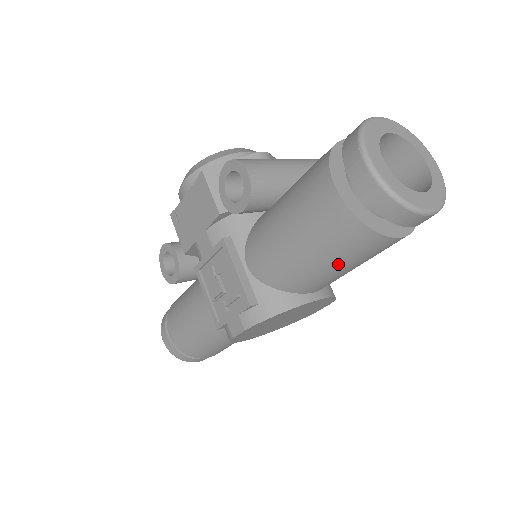
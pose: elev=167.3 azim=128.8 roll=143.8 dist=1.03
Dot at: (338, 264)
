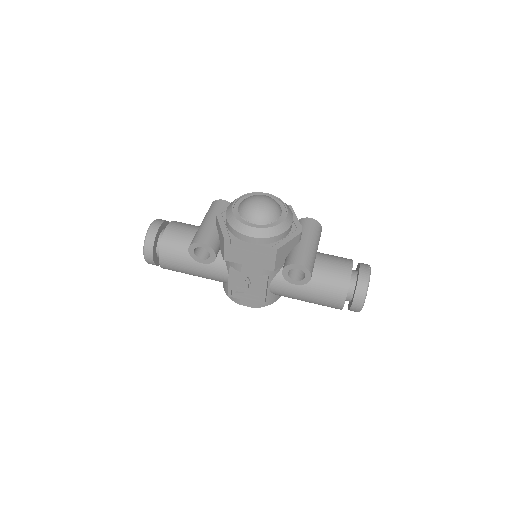
Dot at: occluded
